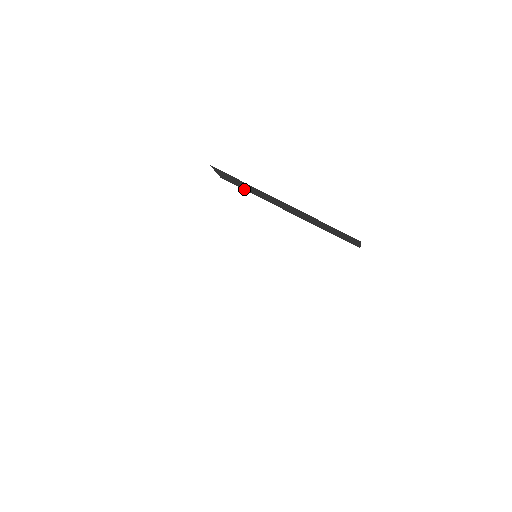
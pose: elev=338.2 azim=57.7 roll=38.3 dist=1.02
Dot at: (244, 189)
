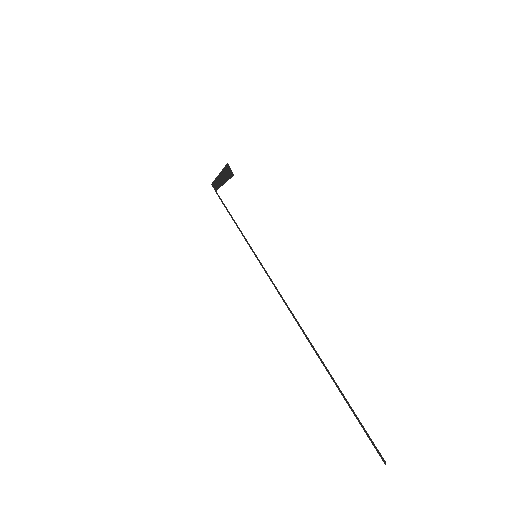
Dot at: occluded
